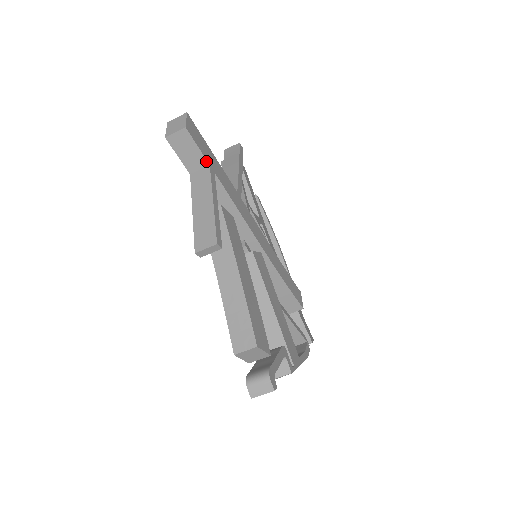
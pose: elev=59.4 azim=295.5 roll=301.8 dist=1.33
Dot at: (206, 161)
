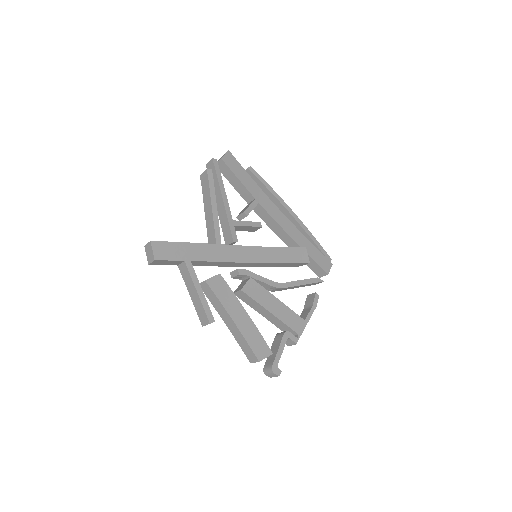
Dot at: (181, 261)
